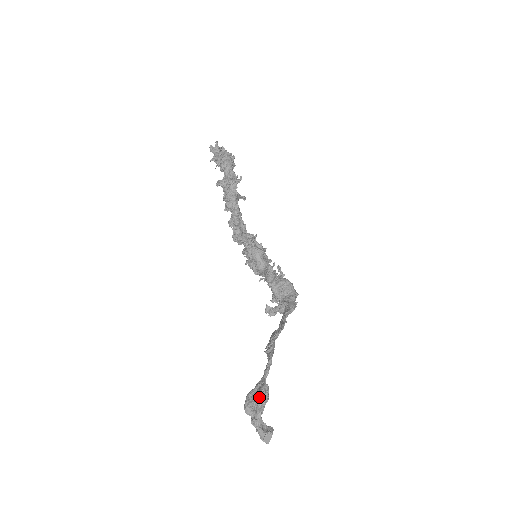
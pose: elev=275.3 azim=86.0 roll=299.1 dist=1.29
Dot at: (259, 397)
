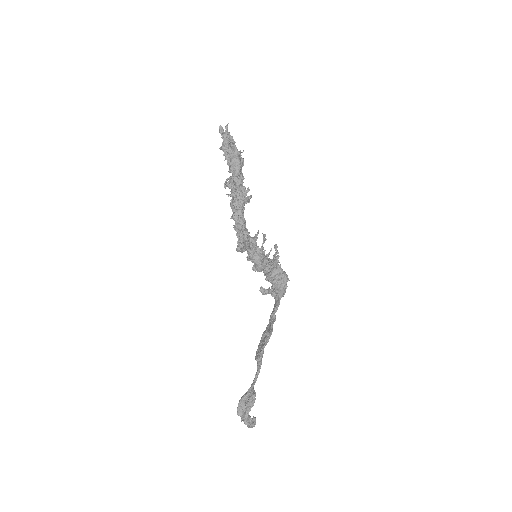
Dot at: (248, 406)
